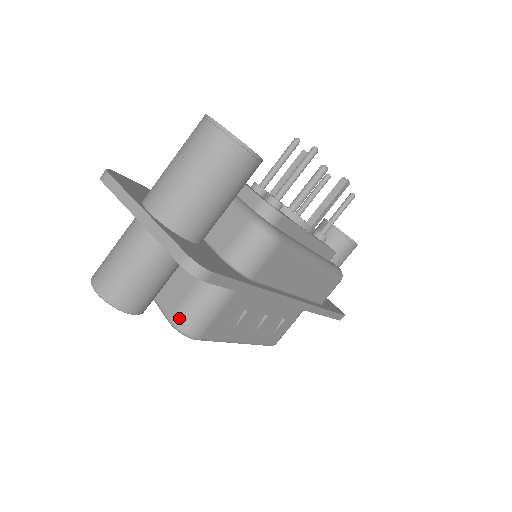
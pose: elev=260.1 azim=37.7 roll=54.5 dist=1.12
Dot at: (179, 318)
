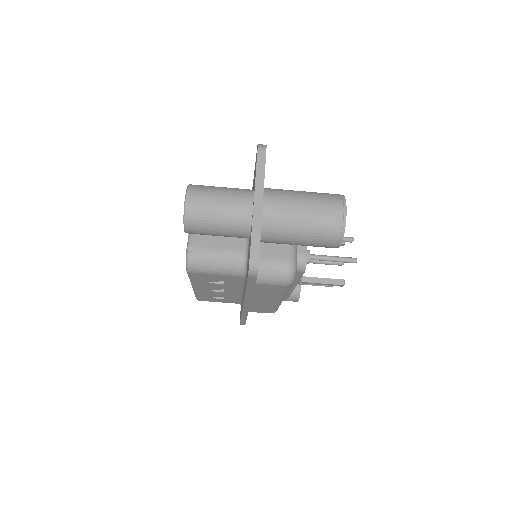
Dot at: (196, 253)
